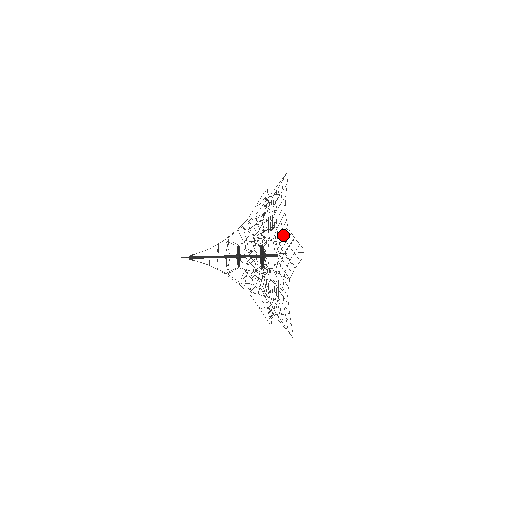
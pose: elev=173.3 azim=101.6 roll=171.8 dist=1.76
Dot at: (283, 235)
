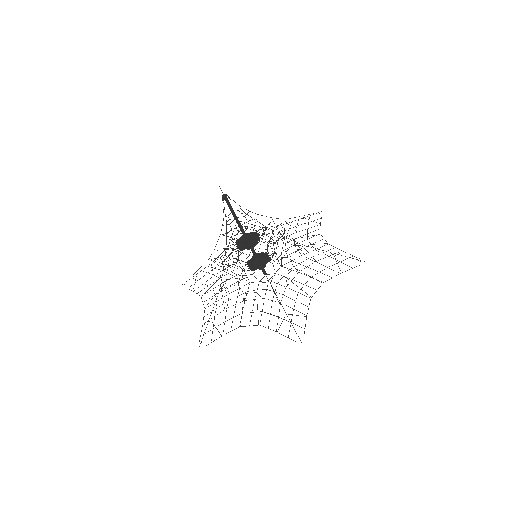
Dot at: (279, 232)
